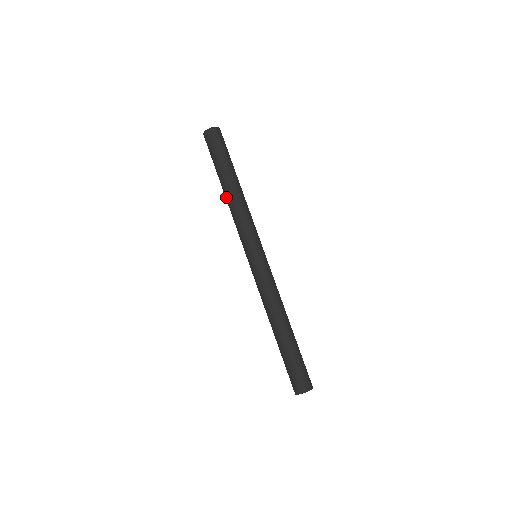
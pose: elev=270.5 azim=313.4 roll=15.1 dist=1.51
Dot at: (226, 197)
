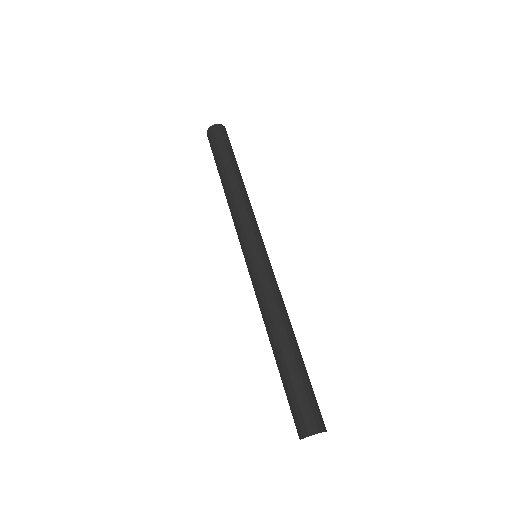
Dot at: (225, 195)
